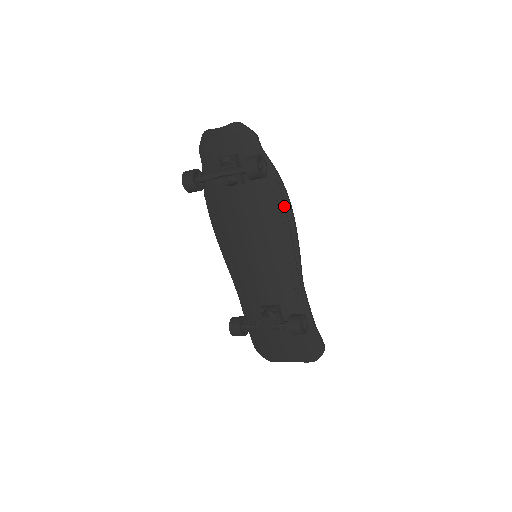
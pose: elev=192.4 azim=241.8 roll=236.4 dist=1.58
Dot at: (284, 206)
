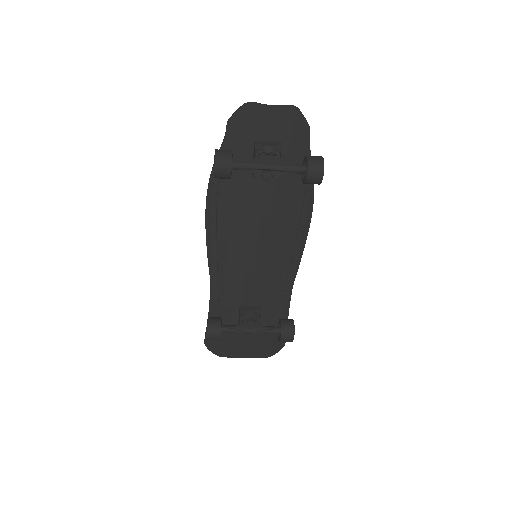
Dot at: (308, 210)
